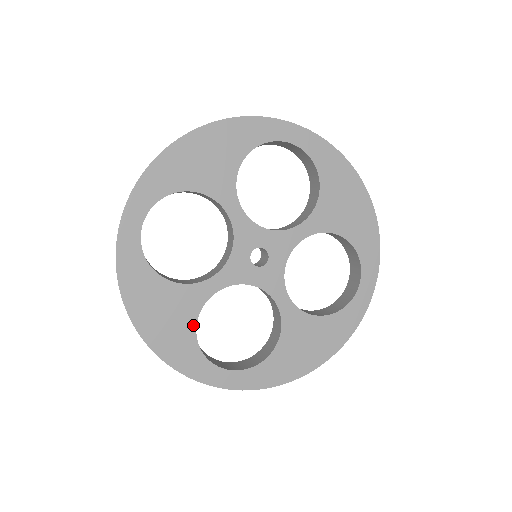
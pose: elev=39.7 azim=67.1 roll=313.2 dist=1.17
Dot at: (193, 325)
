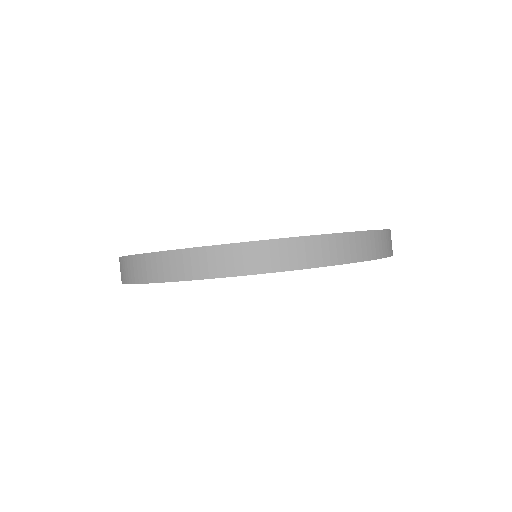
Dot at: occluded
